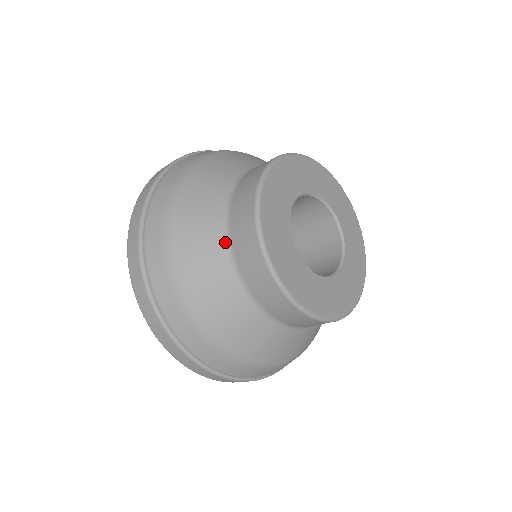
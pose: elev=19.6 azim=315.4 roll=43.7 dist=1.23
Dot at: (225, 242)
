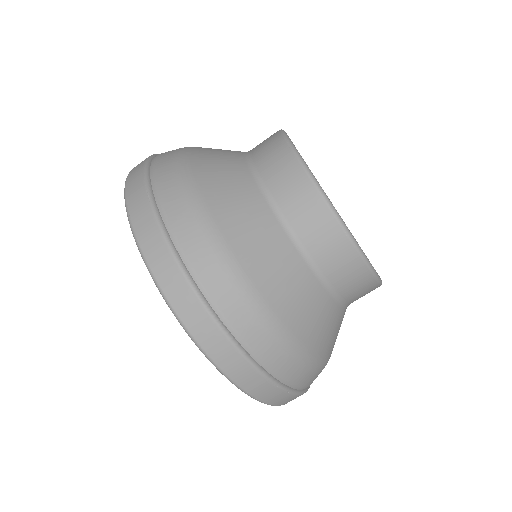
Dot at: (287, 235)
